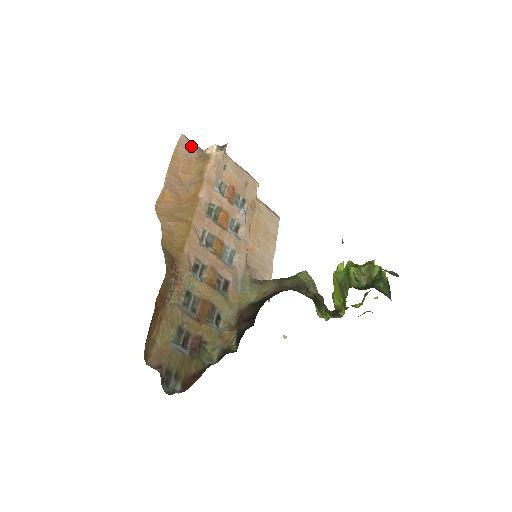
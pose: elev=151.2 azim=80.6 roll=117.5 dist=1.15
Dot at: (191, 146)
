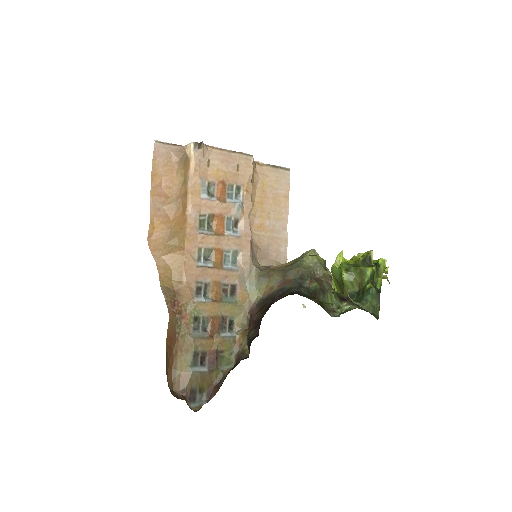
Dot at: (169, 150)
